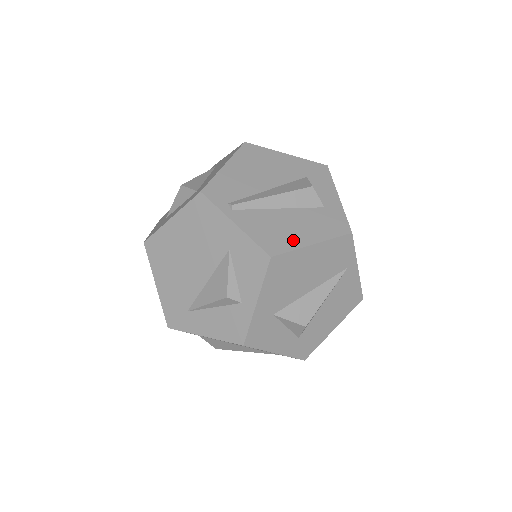
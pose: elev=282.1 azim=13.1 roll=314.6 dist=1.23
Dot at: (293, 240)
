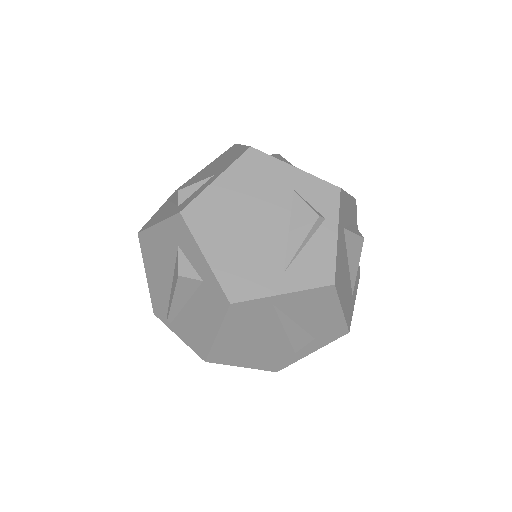
Dot at: (206, 337)
